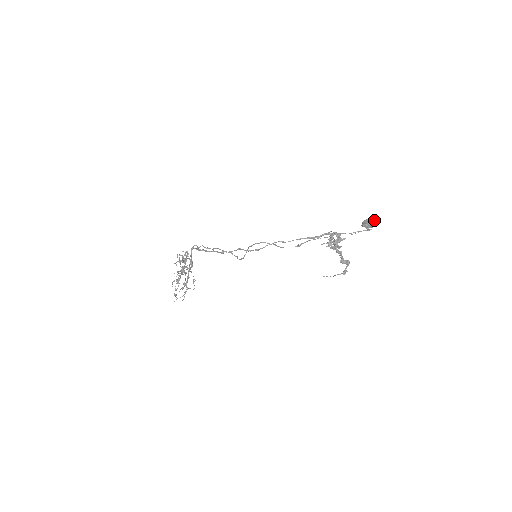
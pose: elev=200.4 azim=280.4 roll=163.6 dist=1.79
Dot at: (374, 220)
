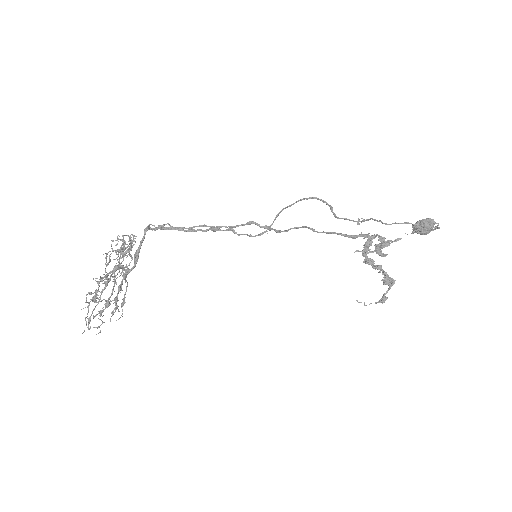
Dot at: (433, 221)
